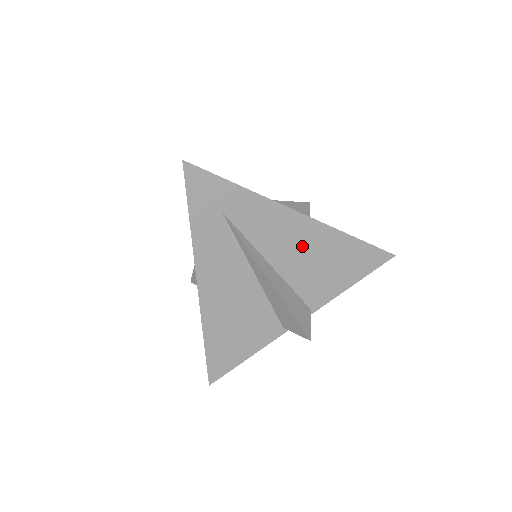
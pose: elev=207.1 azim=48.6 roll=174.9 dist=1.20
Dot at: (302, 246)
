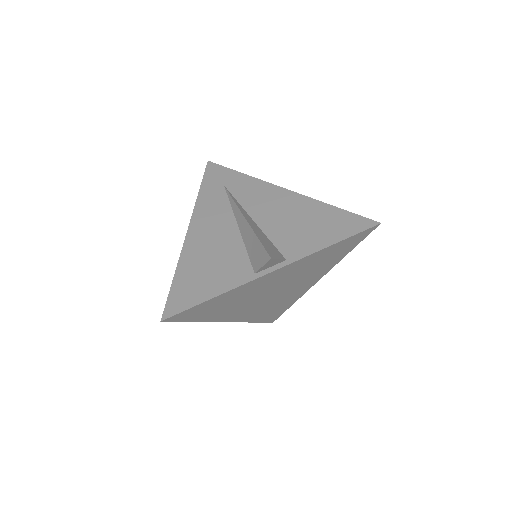
Dot at: (284, 209)
